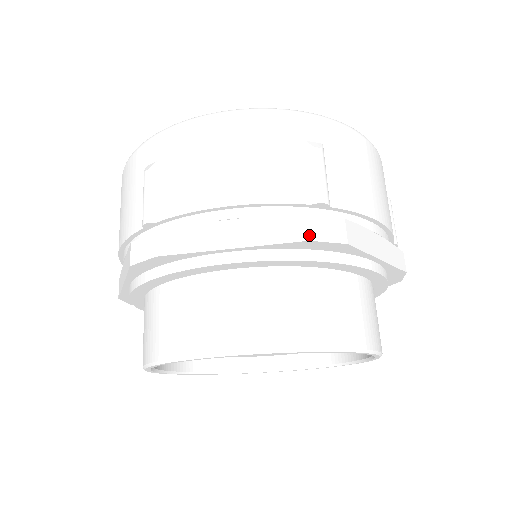
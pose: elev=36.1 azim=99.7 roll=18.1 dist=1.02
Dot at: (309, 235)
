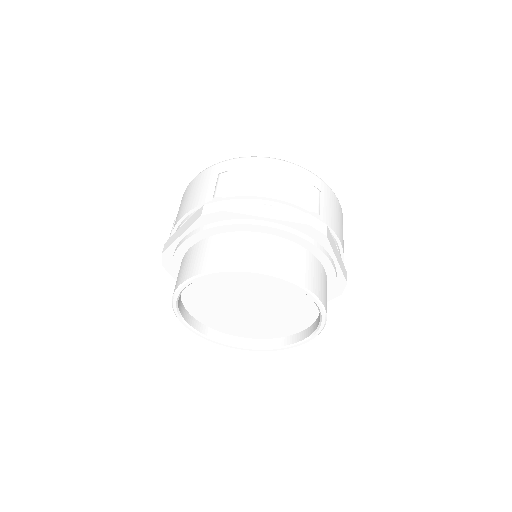
Dot at: (309, 222)
